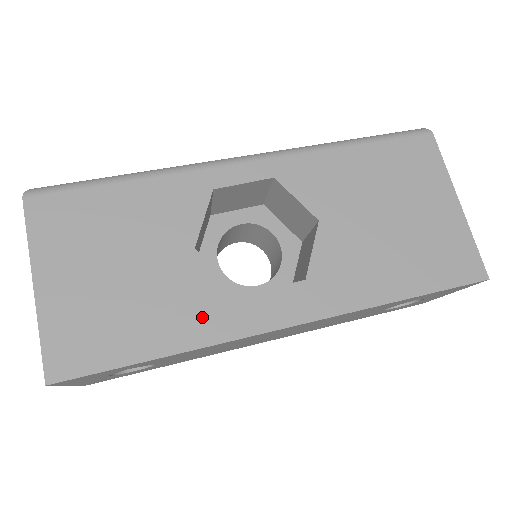
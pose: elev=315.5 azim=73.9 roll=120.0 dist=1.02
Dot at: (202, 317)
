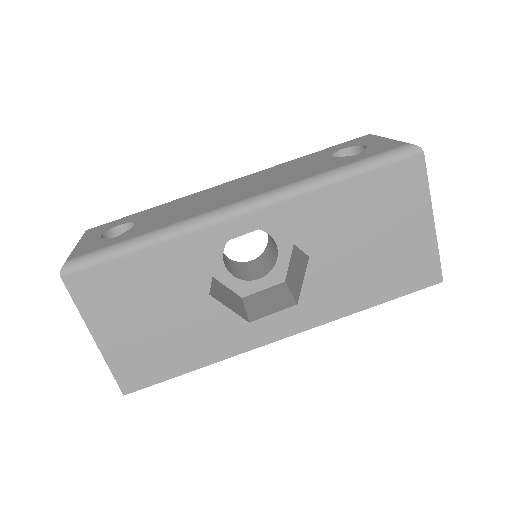
Dot at: (221, 341)
